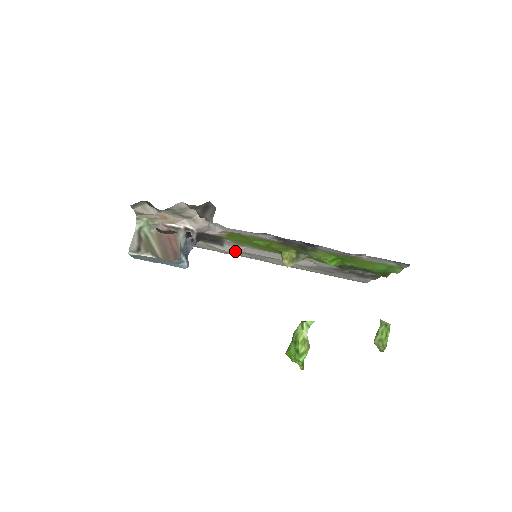
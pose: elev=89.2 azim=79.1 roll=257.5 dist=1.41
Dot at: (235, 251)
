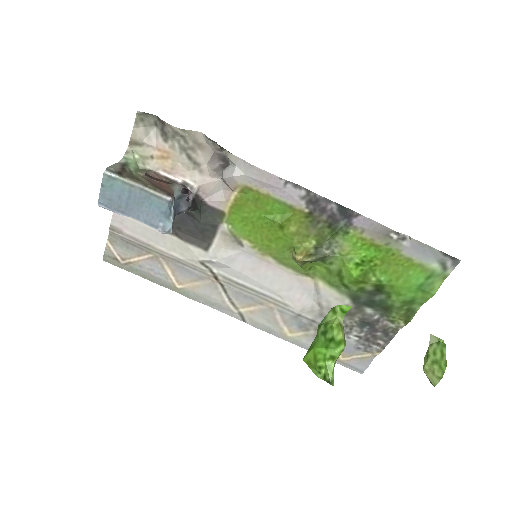
Dot at: (222, 260)
